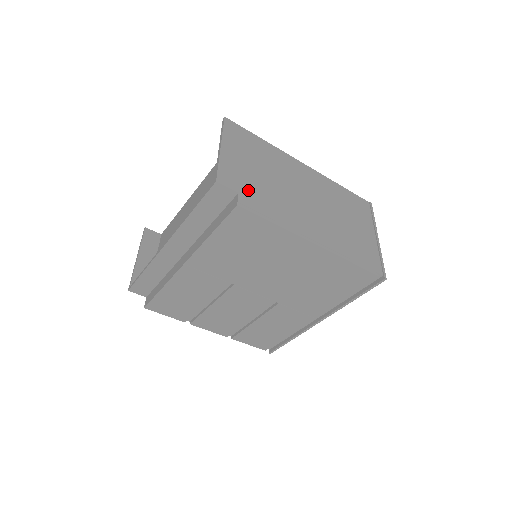
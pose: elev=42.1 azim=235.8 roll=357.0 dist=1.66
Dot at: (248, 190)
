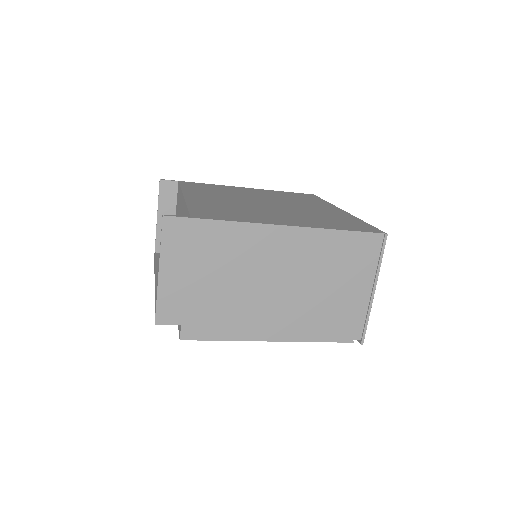
Dot at: (193, 315)
